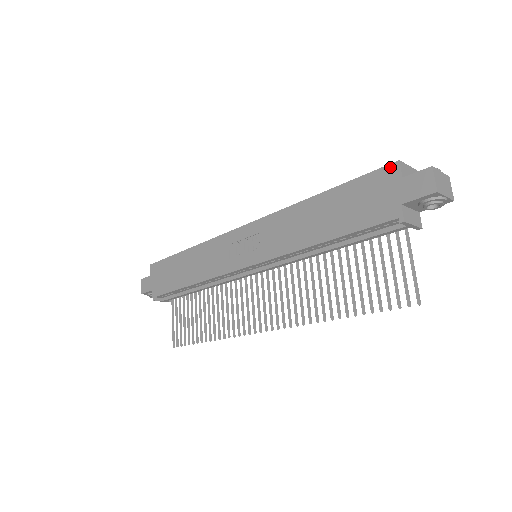
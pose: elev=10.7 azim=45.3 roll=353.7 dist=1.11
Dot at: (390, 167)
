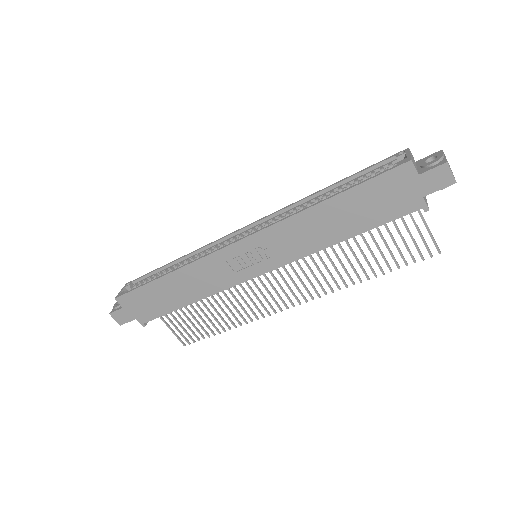
Dot at: (403, 167)
